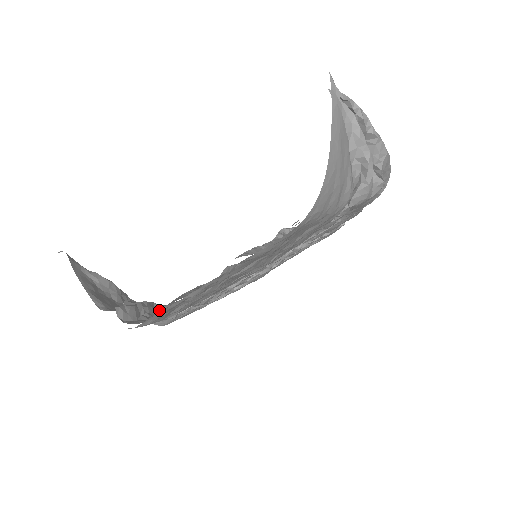
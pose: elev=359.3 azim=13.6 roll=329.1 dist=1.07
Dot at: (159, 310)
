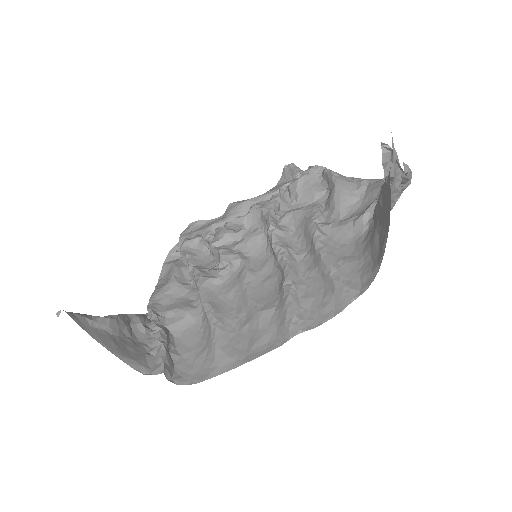
Dot at: (169, 326)
